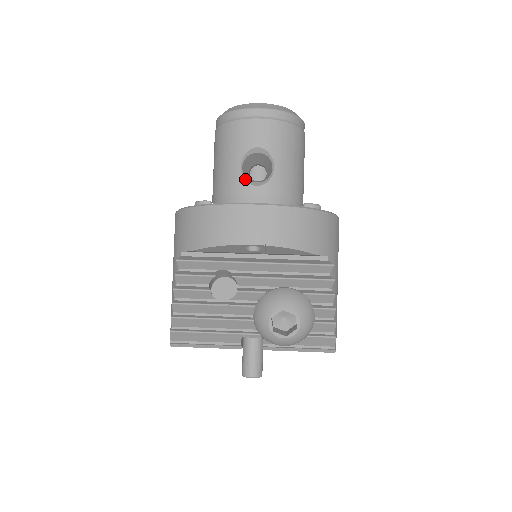
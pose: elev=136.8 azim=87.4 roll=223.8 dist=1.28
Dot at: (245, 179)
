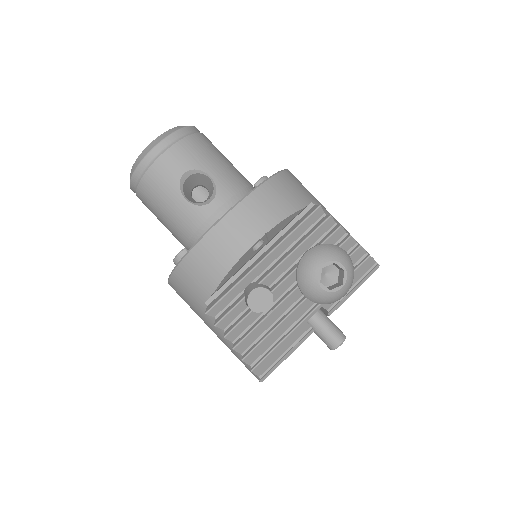
Dot at: (198, 205)
